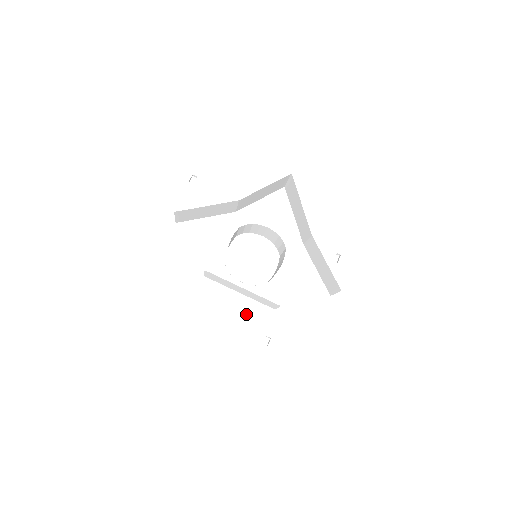
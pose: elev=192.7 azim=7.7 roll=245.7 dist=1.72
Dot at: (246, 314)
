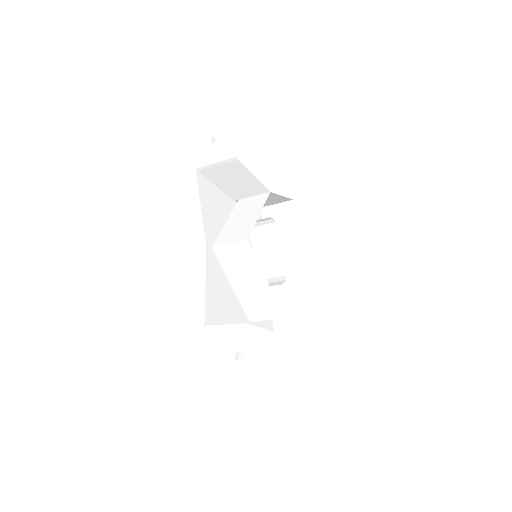
Dot at: (228, 314)
